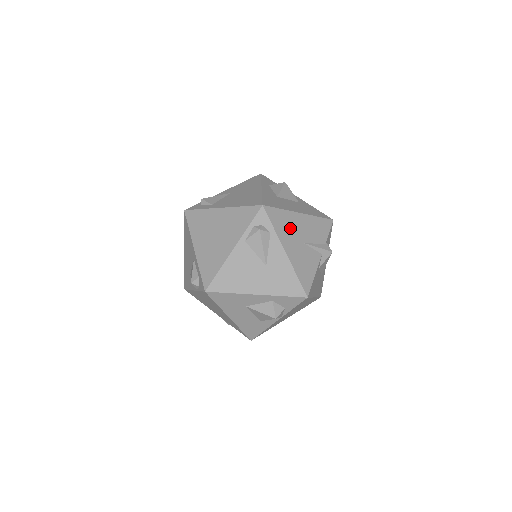
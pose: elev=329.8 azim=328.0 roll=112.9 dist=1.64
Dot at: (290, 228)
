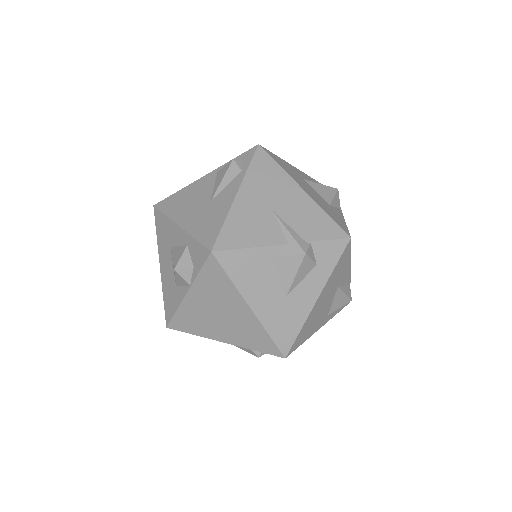
Dot at: (271, 186)
